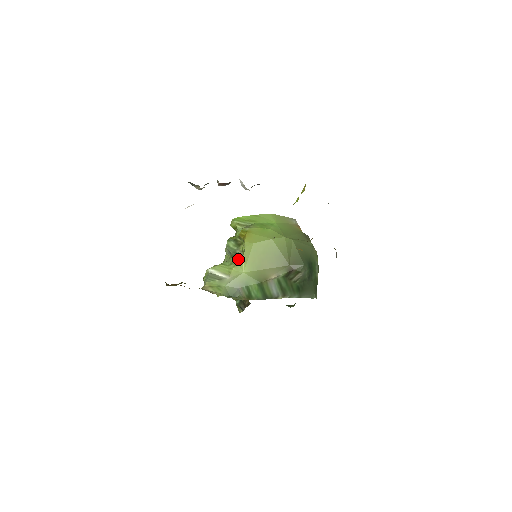
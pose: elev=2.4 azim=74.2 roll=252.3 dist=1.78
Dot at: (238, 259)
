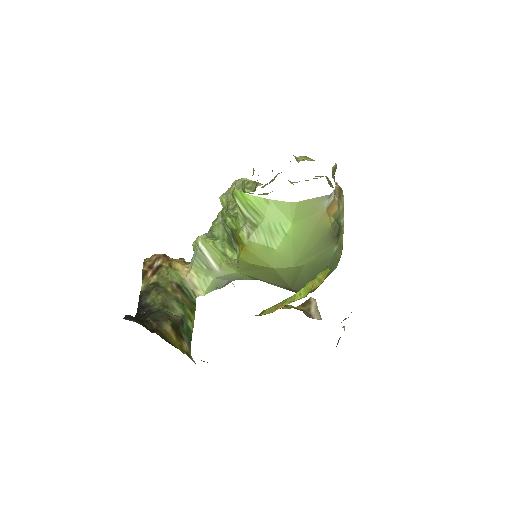
Dot at: (232, 256)
